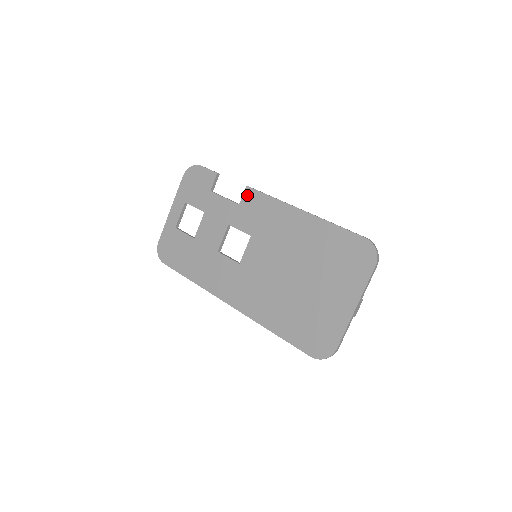
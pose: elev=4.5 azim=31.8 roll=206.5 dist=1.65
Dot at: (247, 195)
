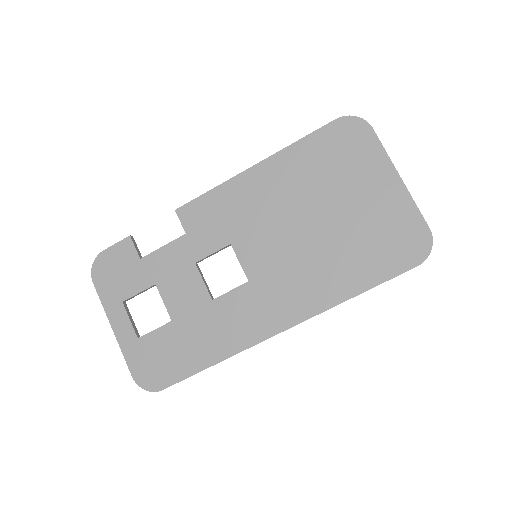
Dot at: (185, 217)
